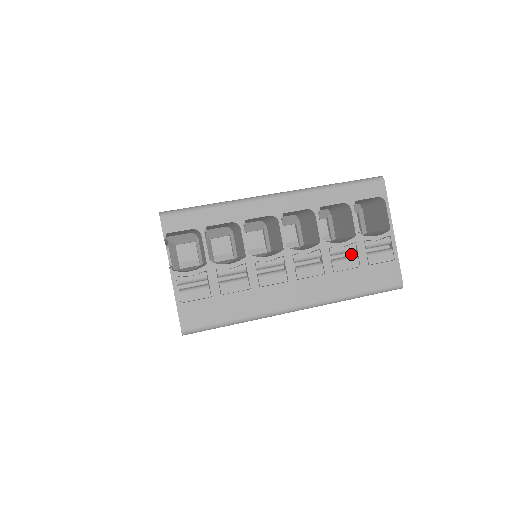
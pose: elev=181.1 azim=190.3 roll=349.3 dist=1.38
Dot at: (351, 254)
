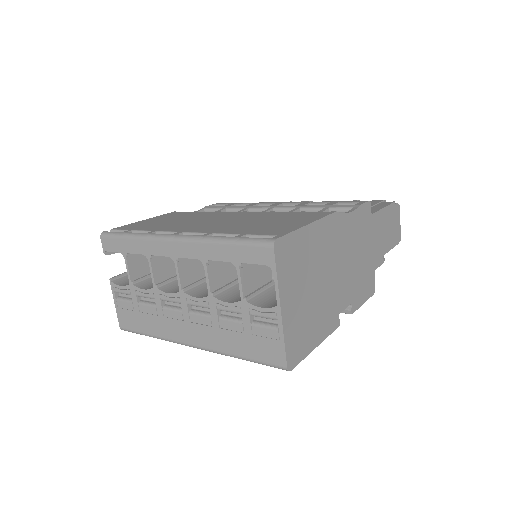
Dot at: (241, 315)
